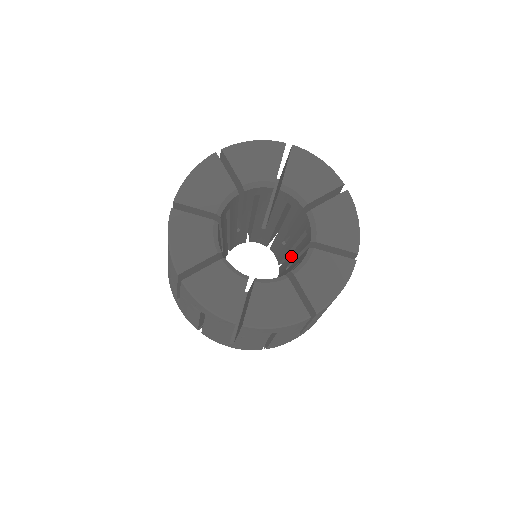
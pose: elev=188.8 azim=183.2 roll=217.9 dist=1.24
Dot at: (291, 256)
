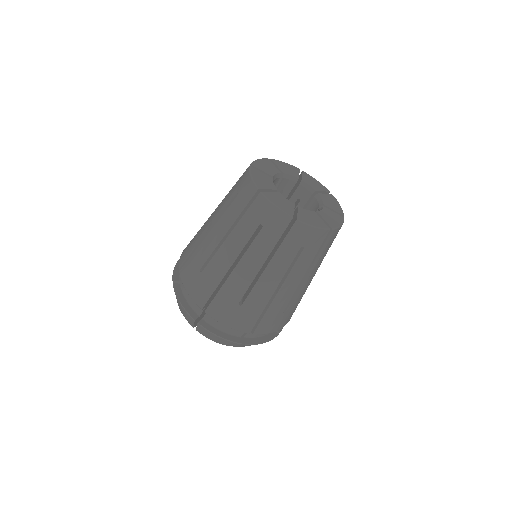
Dot at: occluded
